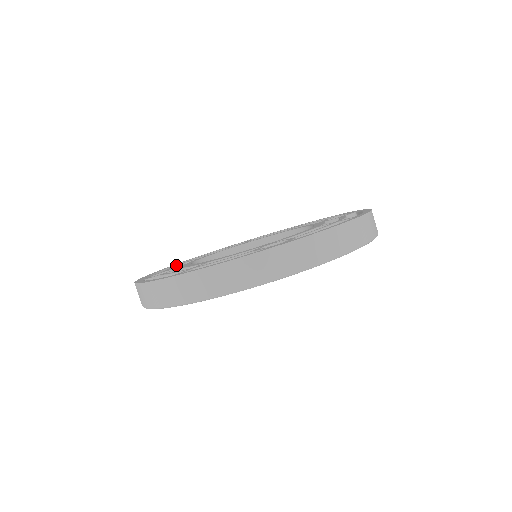
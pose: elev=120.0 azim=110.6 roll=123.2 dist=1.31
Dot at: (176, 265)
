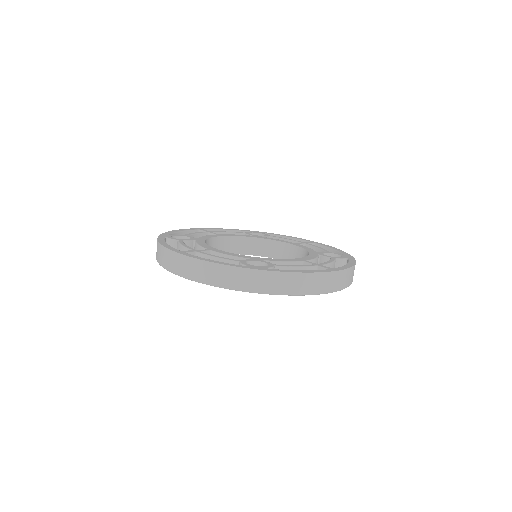
Dot at: (201, 230)
